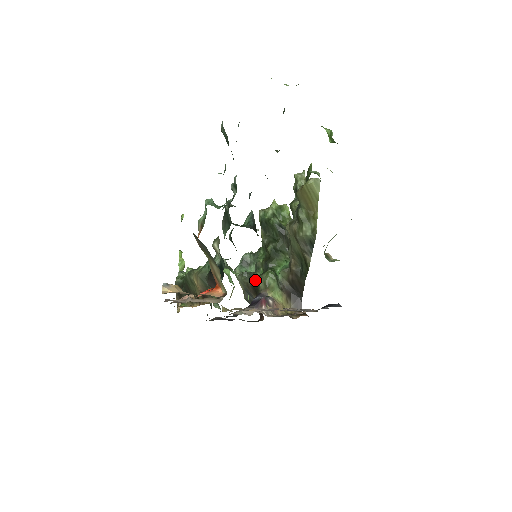
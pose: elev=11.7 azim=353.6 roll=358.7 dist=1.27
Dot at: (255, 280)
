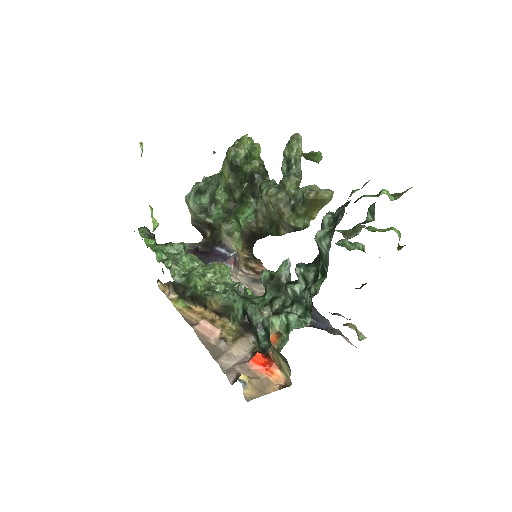
Dot at: (214, 221)
